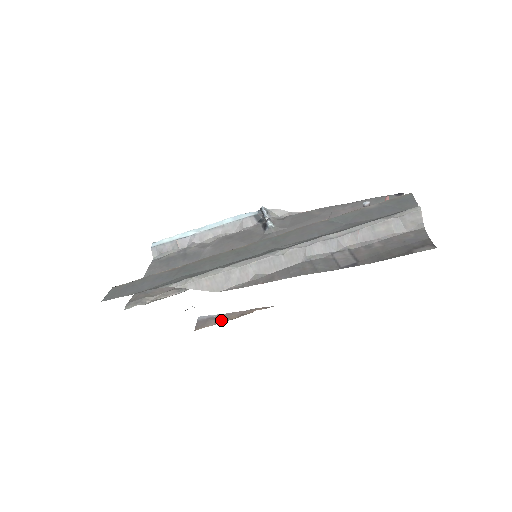
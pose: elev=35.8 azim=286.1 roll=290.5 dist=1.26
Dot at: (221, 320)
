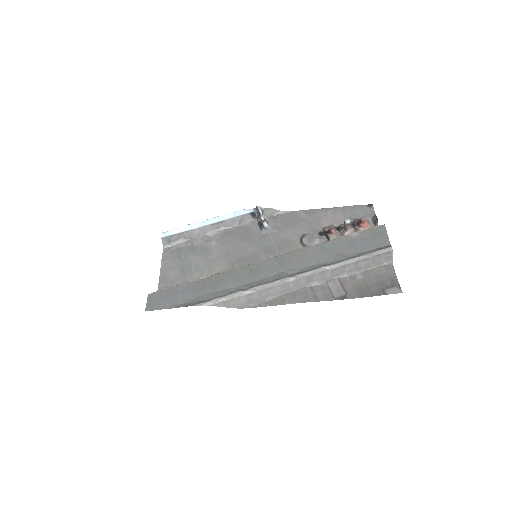
Dot at: occluded
